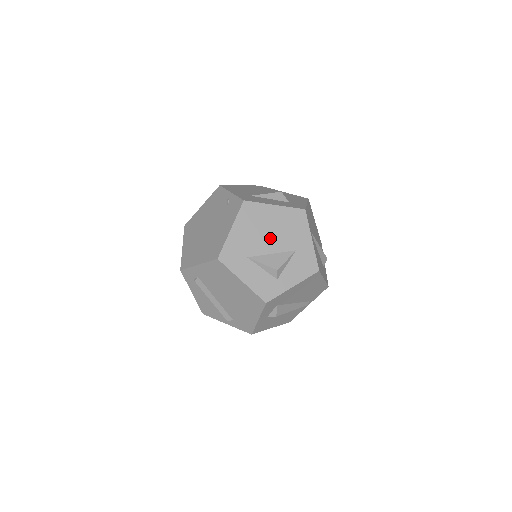
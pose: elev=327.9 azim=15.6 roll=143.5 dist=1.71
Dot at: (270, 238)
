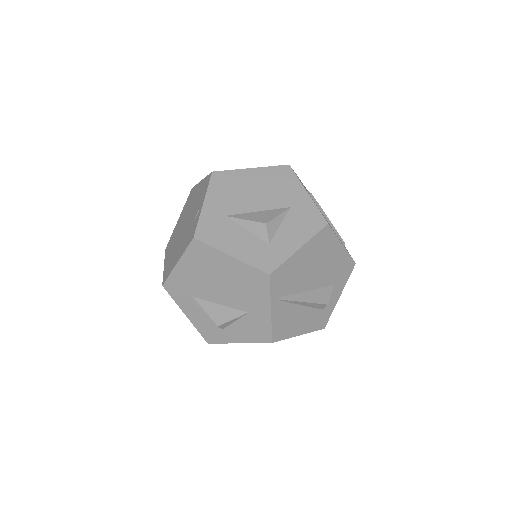
Dot at: (220, 288)
